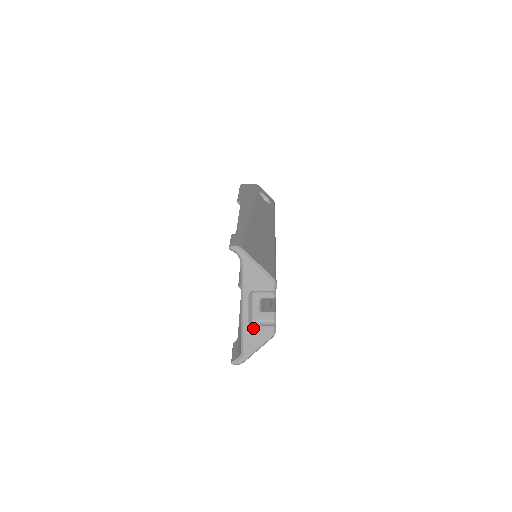
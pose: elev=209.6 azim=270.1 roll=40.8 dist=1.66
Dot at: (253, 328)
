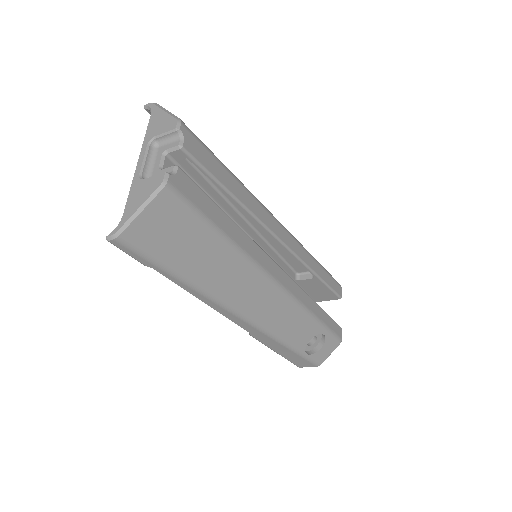
Dot at: (142, 180)
